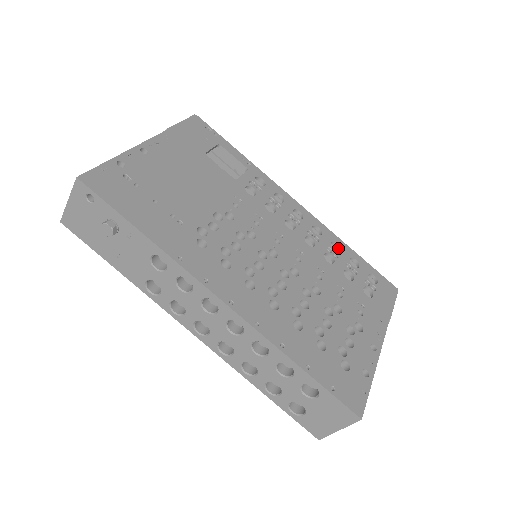
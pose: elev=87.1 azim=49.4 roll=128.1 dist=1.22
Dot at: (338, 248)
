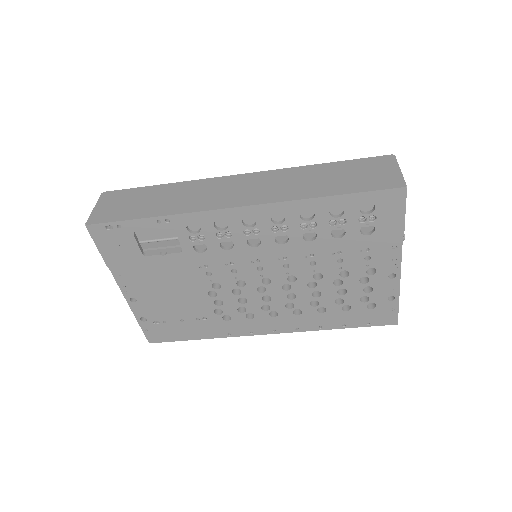
Dot at: (311, 209)
